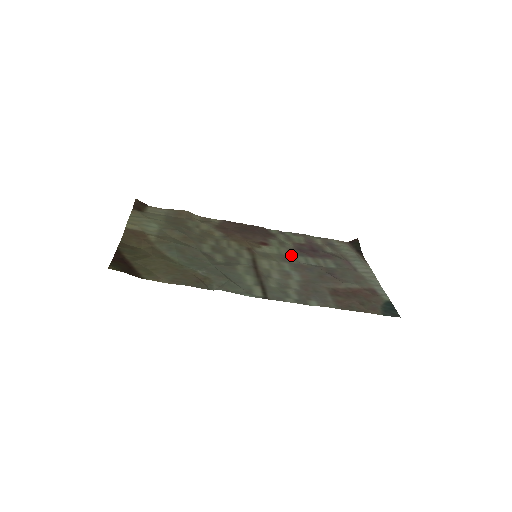
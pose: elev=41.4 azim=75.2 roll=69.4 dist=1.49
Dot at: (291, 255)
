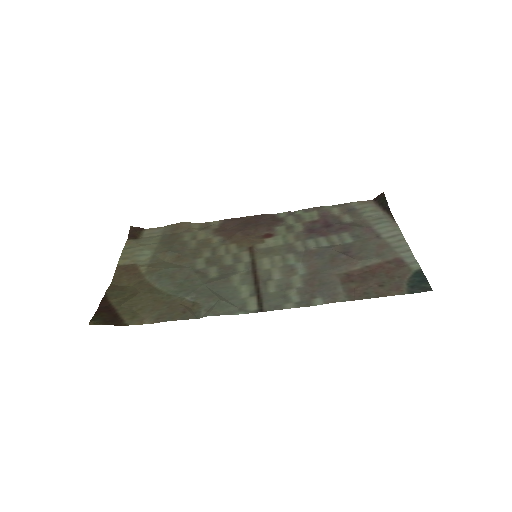
Dot at: (299, 241)
